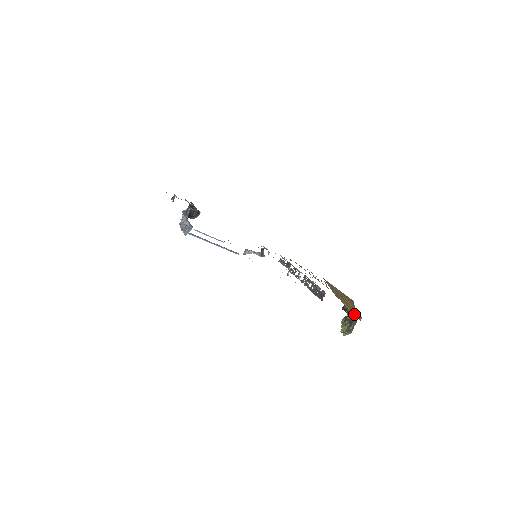
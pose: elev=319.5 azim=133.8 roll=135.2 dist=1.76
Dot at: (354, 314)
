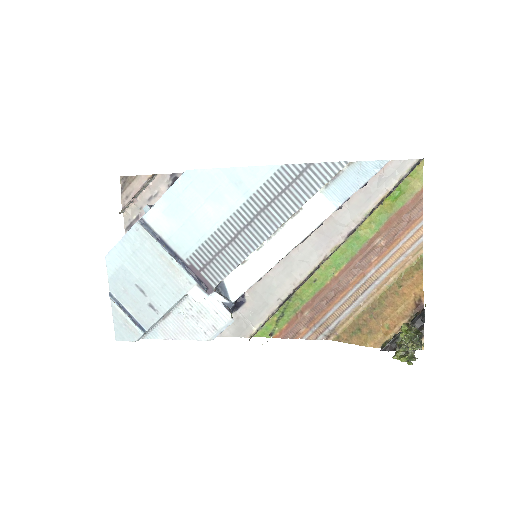
Dot at: (415, 314)
